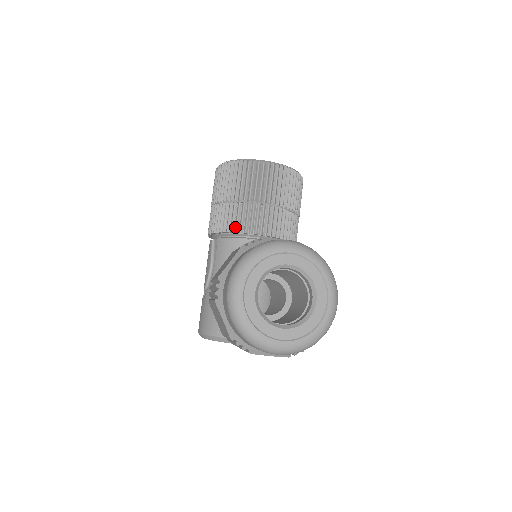
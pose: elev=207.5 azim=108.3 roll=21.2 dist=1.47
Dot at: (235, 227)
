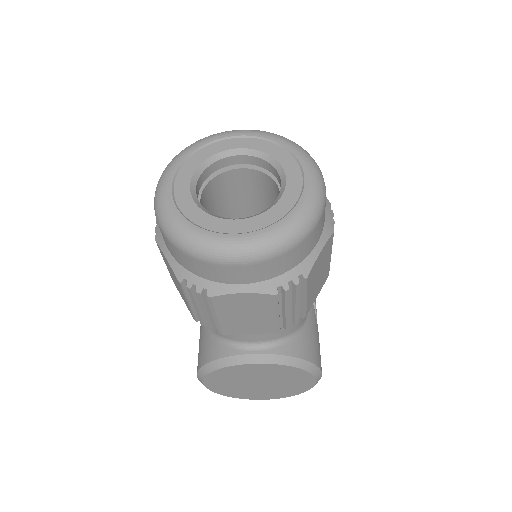
Dot at: occluded
